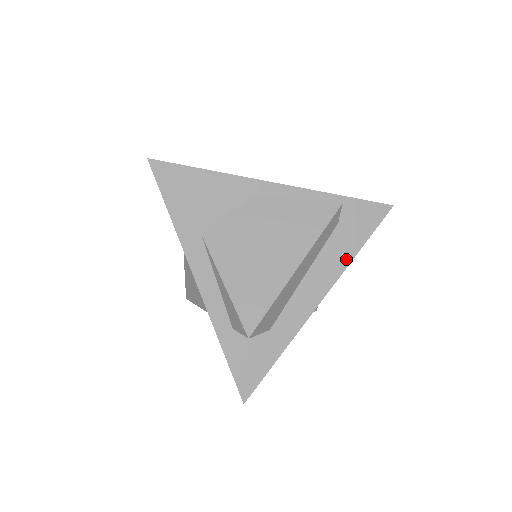
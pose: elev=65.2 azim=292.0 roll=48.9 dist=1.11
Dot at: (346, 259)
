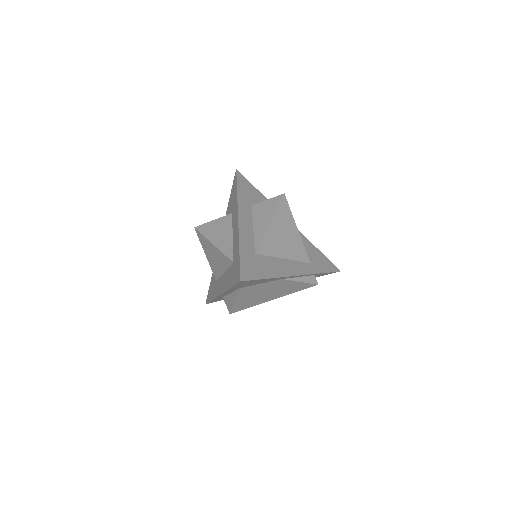
Dot at: occluded
